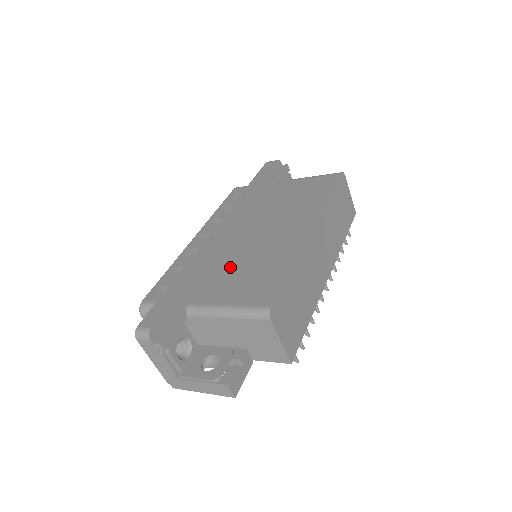
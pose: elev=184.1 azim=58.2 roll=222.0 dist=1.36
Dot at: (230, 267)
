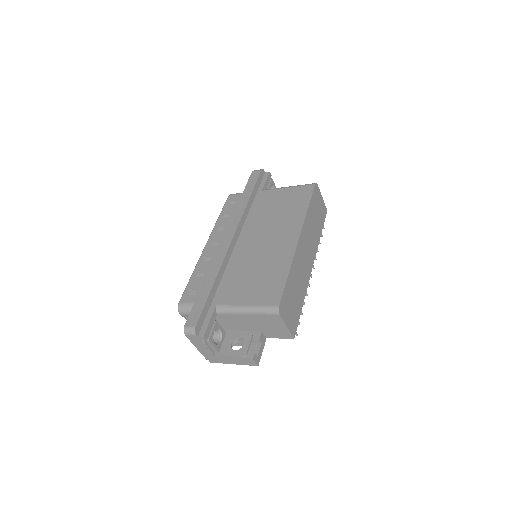
Dot at: (242, 273)
